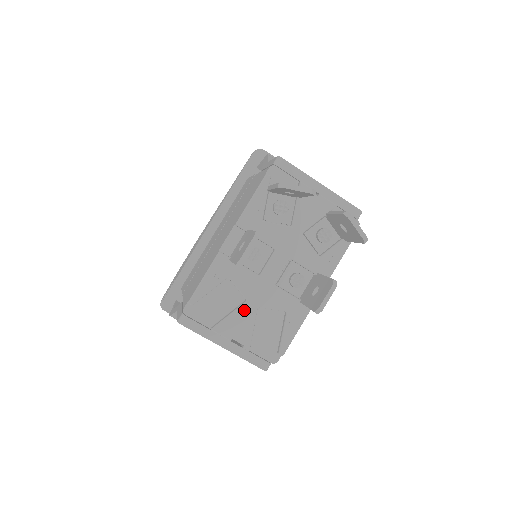
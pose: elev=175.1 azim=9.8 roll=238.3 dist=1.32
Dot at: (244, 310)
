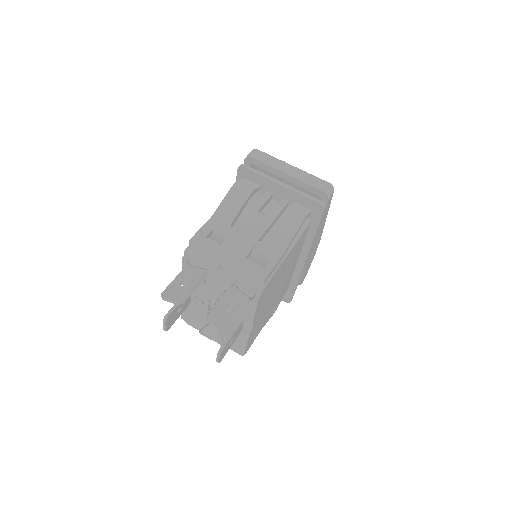
Dot at: (210, 328)
